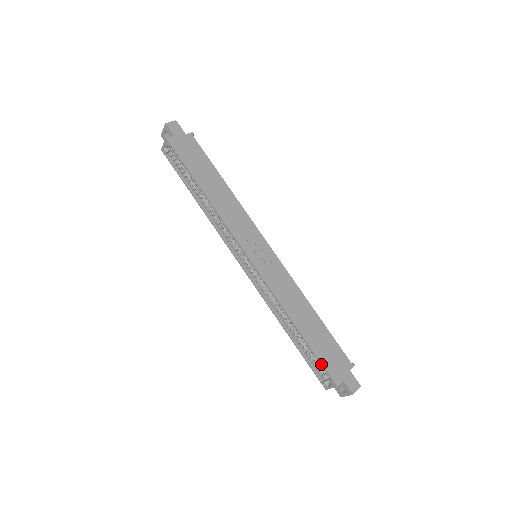
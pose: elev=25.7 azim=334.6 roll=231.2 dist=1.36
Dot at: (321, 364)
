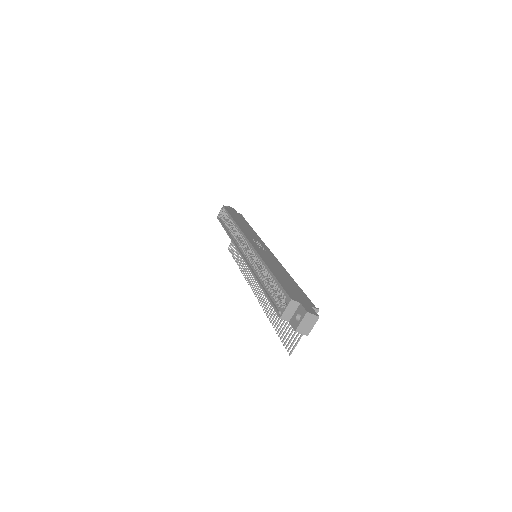
Dot at: (281, 287)
